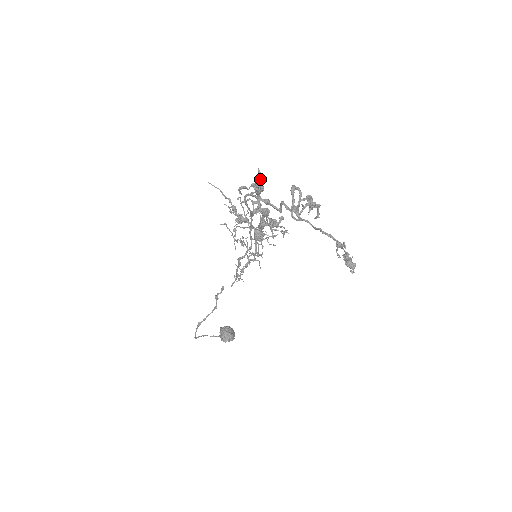
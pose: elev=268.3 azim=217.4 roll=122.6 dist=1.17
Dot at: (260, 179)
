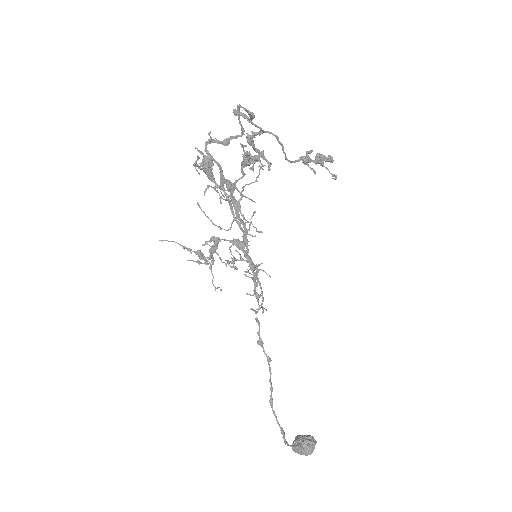
Dot at: (203, 155)
